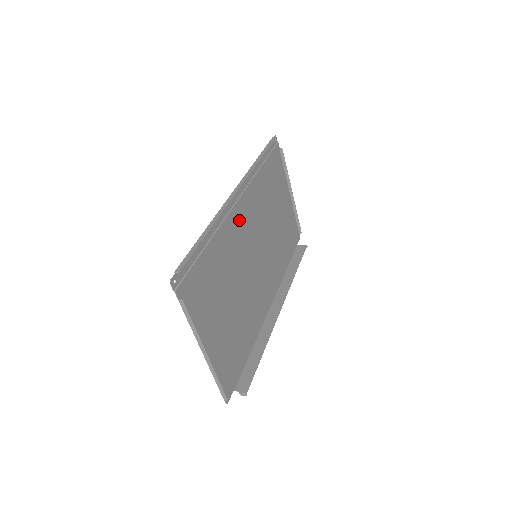
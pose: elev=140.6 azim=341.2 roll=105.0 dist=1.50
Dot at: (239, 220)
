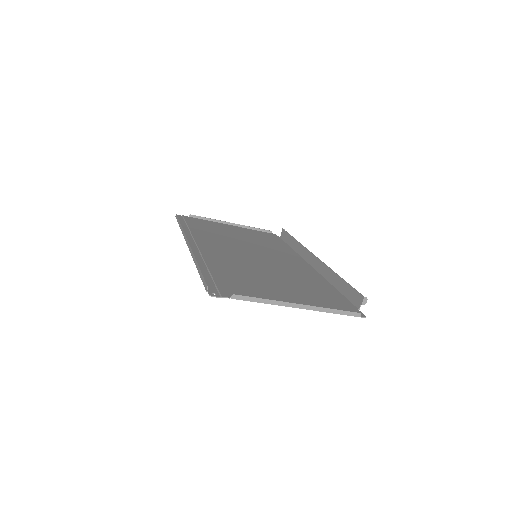
Dot at: (214, 252)
